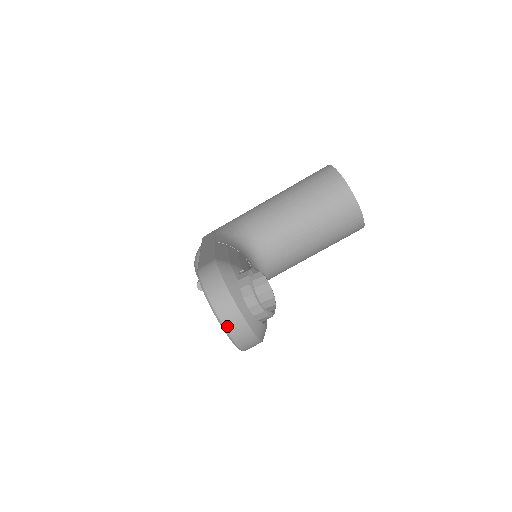
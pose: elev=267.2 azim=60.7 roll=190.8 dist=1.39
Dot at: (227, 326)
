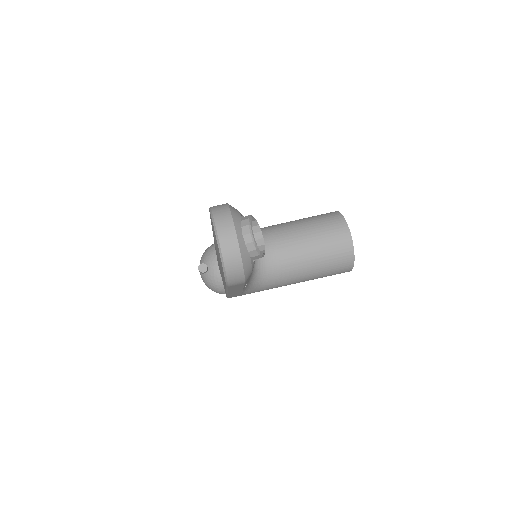
Dot at: (221, 240)
